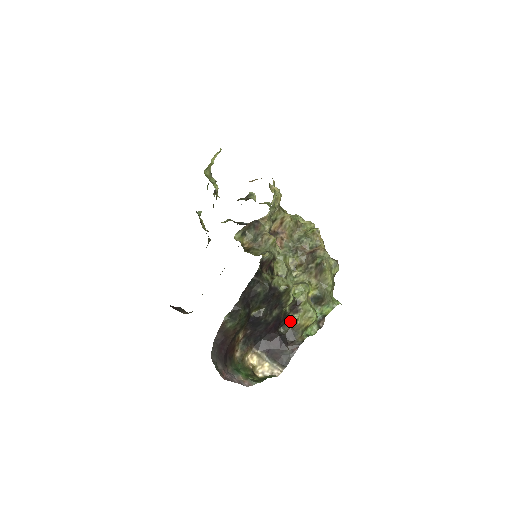
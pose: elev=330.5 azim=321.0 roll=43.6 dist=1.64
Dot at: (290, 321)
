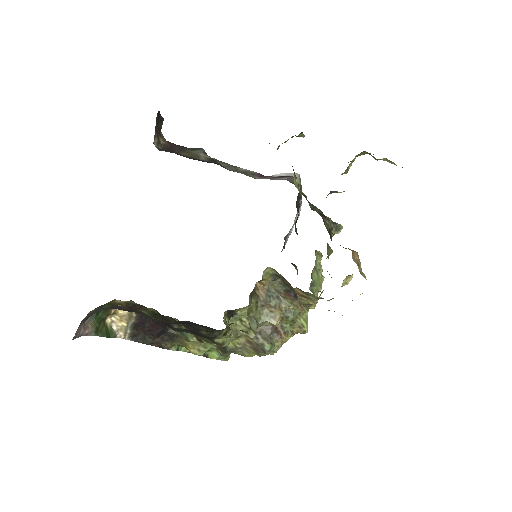
Dot at: (186, 333)
